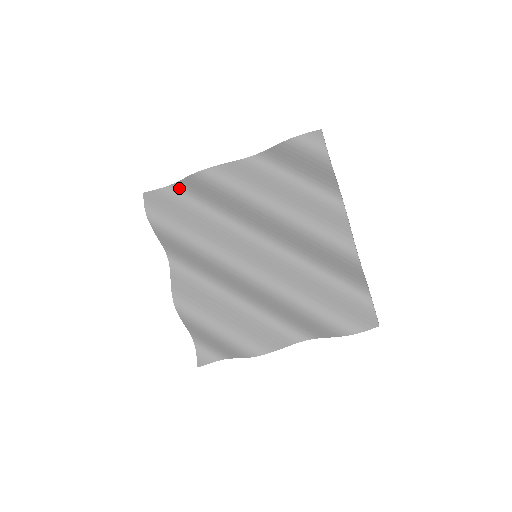
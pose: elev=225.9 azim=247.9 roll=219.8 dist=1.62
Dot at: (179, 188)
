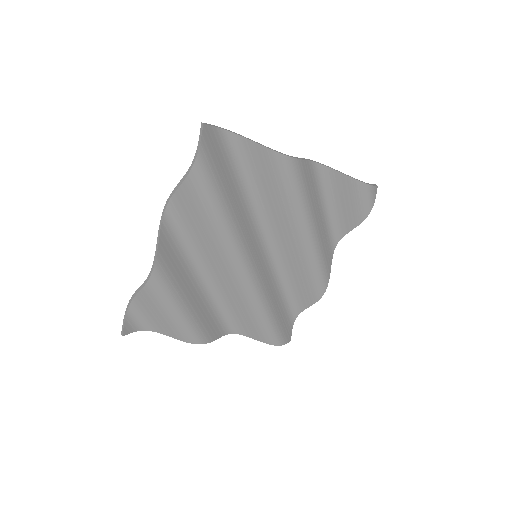
Dot at: (237, 143)
